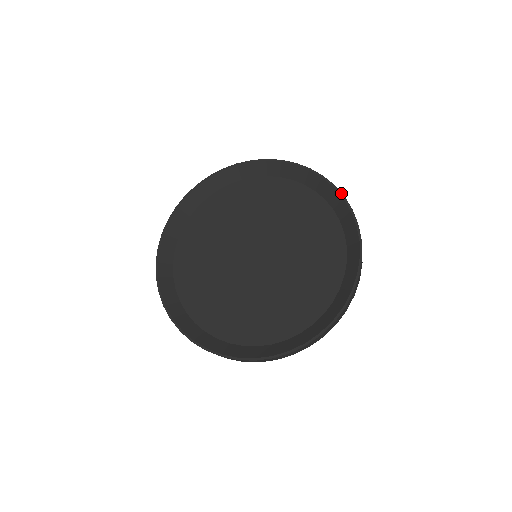
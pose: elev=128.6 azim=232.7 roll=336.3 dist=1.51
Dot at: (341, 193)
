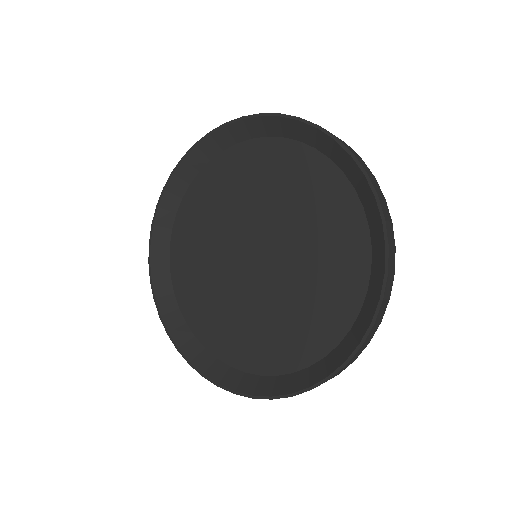
Dot at: (311, 123)
